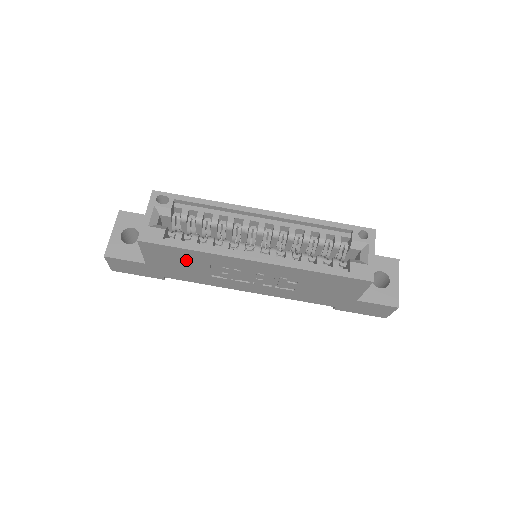
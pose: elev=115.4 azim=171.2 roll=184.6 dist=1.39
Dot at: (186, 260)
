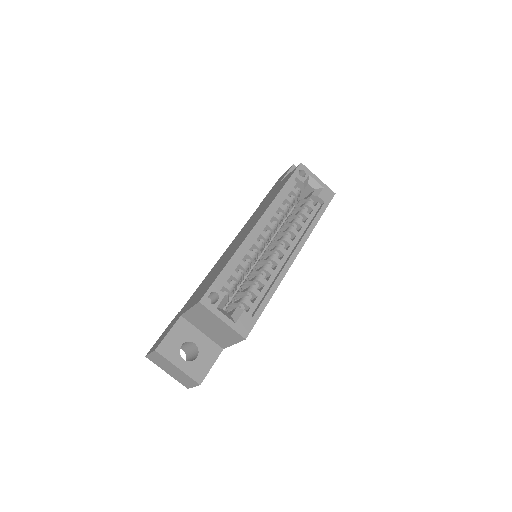
Dot at: occluded
